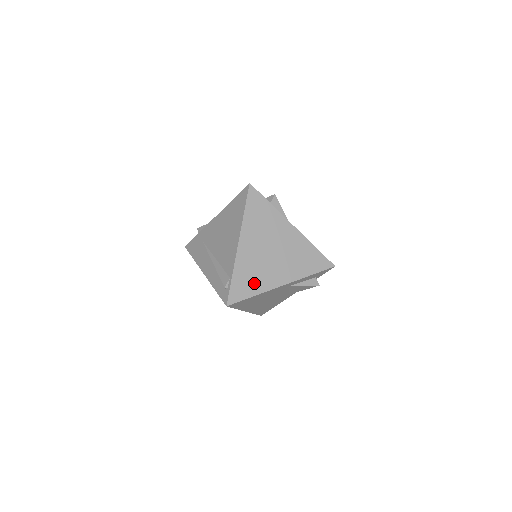
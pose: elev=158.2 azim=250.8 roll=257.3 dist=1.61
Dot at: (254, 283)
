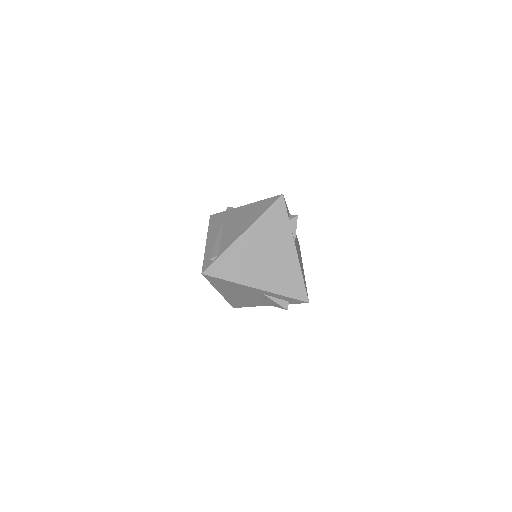
Dot at: (235, 271)
